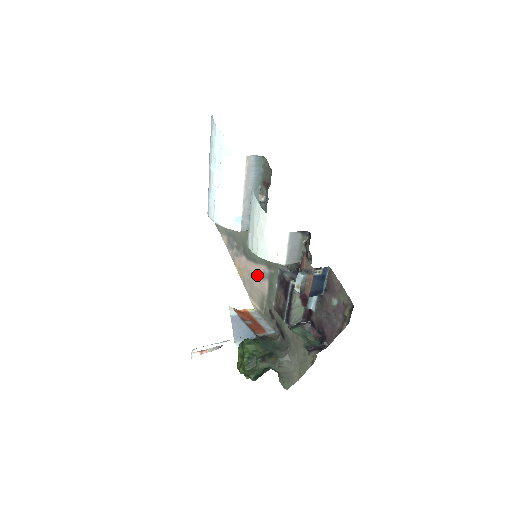
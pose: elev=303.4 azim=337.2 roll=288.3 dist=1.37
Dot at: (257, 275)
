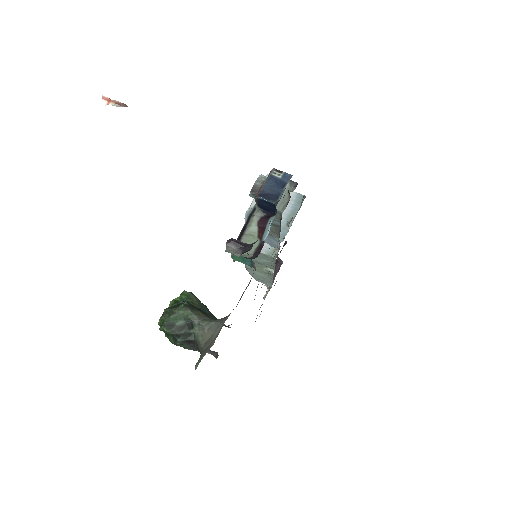
Dot at: occluded
